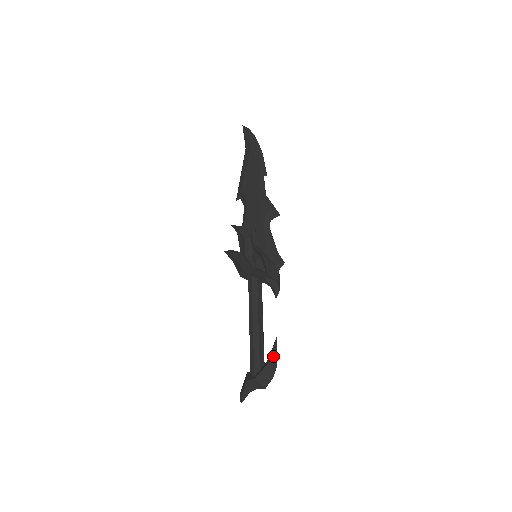
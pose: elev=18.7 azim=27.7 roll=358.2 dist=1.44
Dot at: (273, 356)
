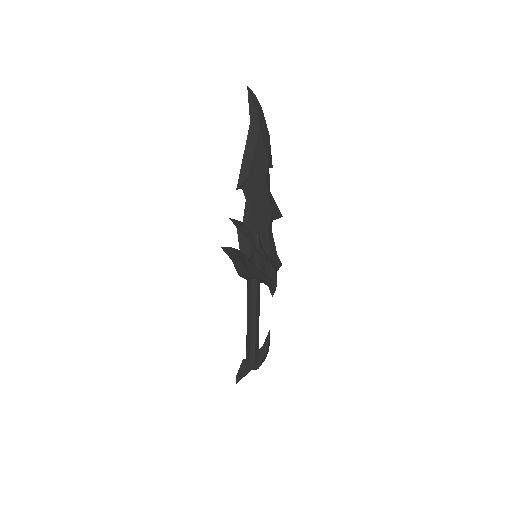
Dot at: (269, 345)
